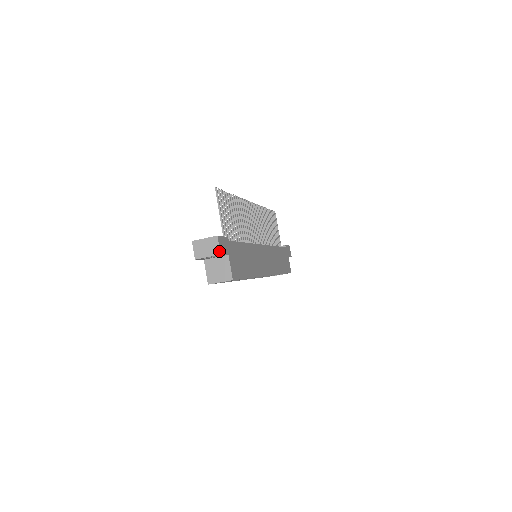
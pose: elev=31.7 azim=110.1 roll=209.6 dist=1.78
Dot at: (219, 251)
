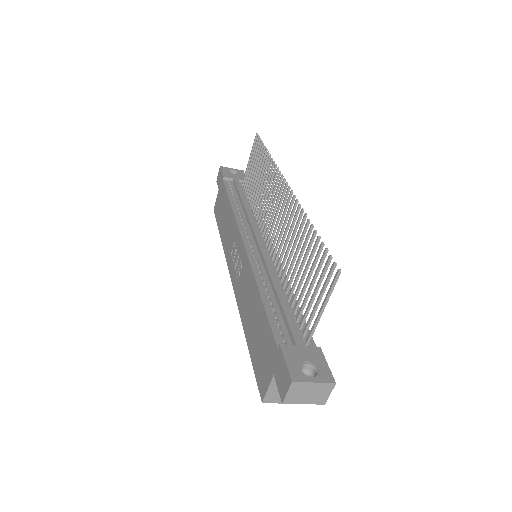
Dot at: (326, 401)
